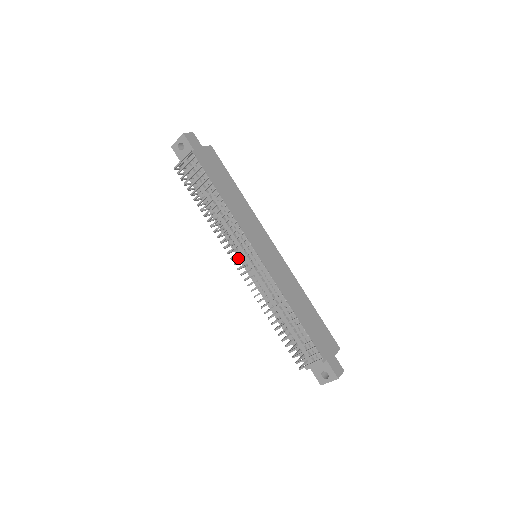
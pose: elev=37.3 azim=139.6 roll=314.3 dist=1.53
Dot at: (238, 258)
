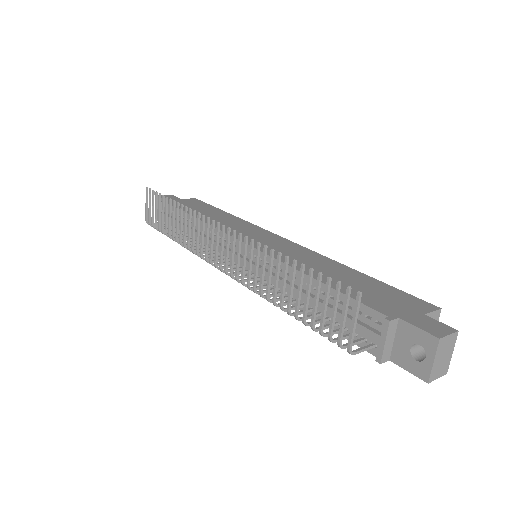
Dot at: occluded
